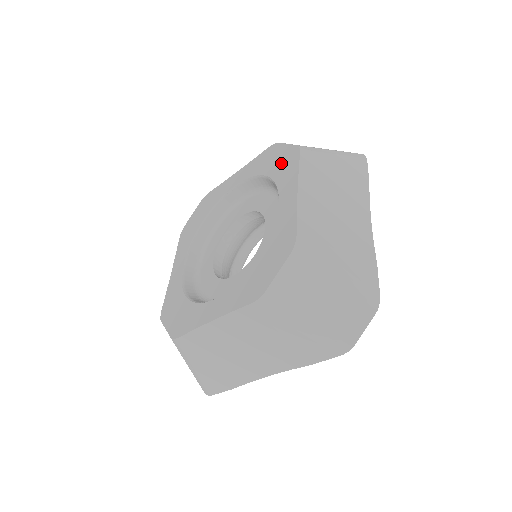
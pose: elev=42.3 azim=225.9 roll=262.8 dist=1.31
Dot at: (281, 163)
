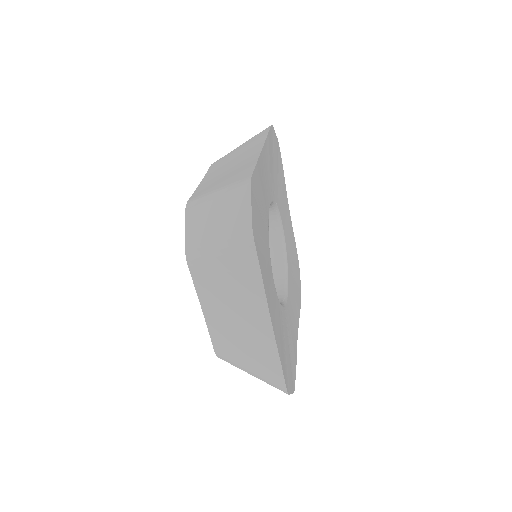
Dot at: occluded
